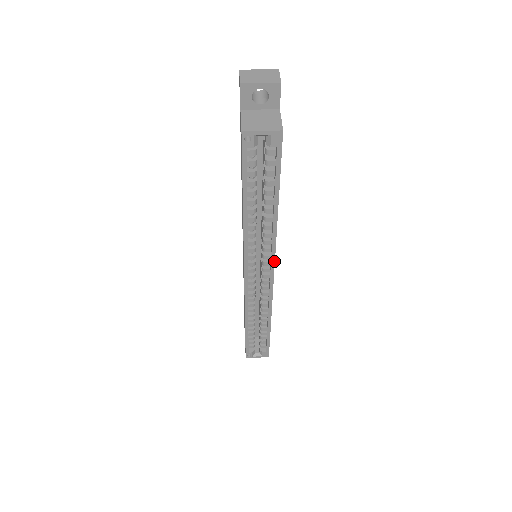
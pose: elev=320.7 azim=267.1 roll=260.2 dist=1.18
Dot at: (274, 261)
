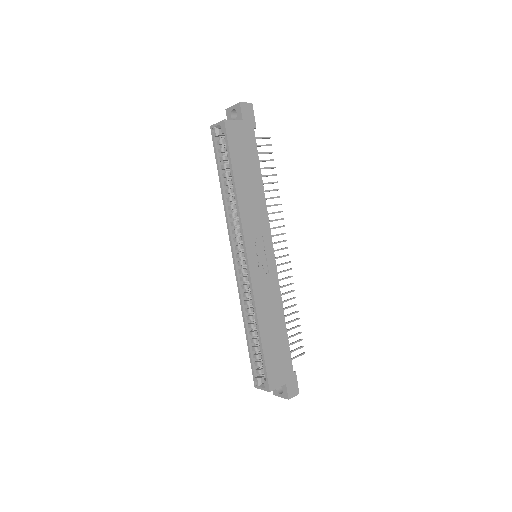
Dot at: (244, 241)
